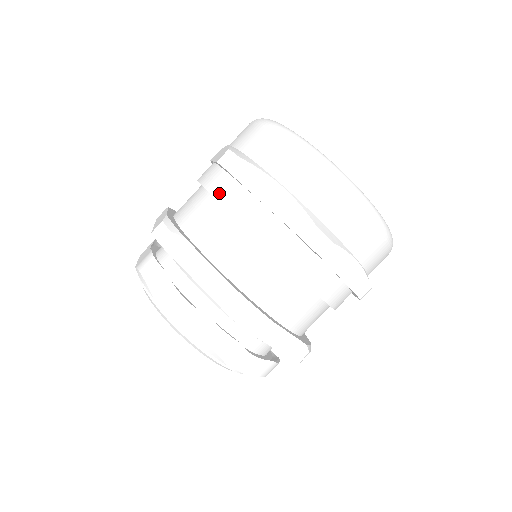
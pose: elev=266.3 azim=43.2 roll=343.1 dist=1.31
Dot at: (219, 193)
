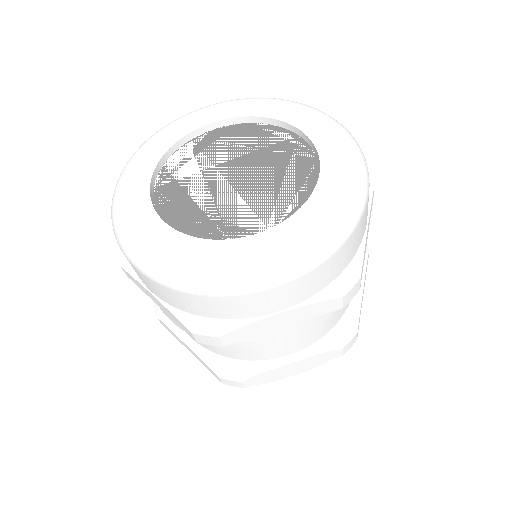
Dot at: (231, 344)
